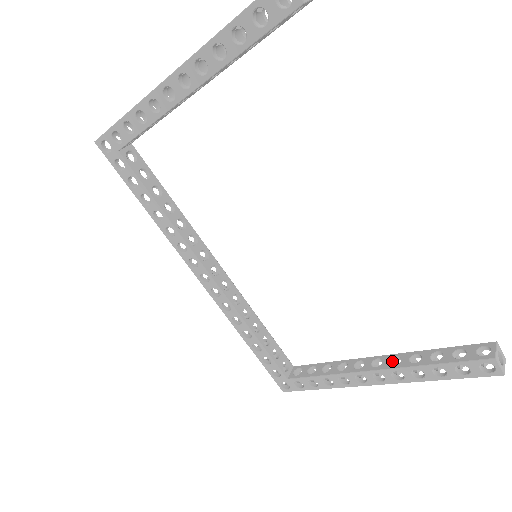
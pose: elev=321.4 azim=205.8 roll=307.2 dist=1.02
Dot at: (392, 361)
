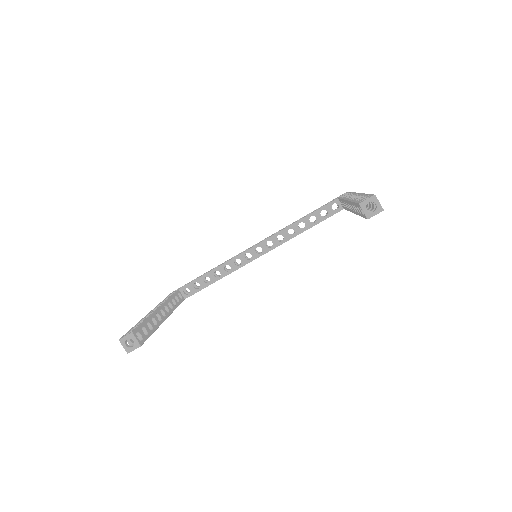
Dot at: occluded
